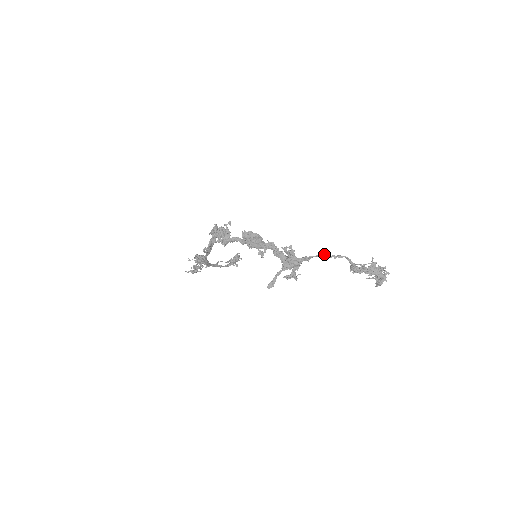
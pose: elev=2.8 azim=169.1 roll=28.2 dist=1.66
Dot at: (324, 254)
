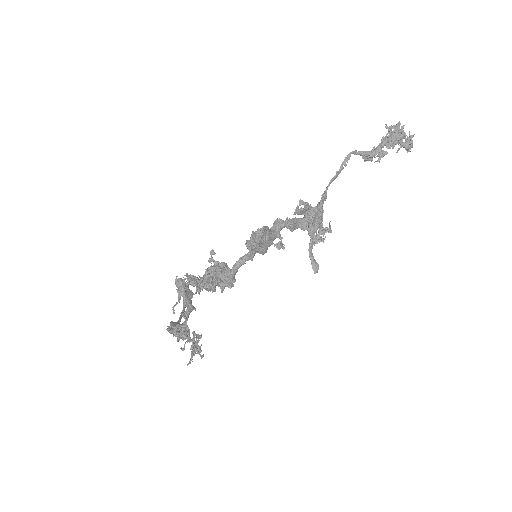
Dot at: (336, 172)
